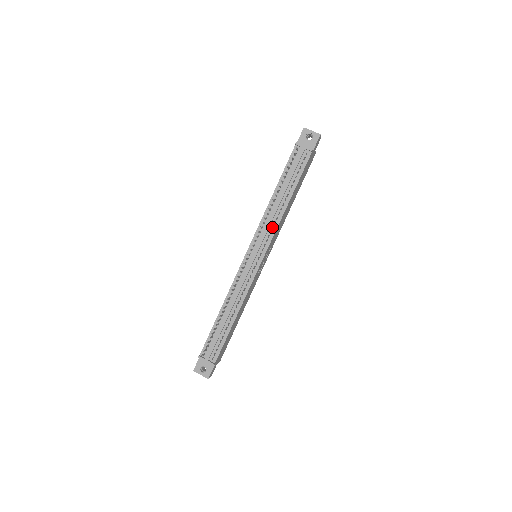
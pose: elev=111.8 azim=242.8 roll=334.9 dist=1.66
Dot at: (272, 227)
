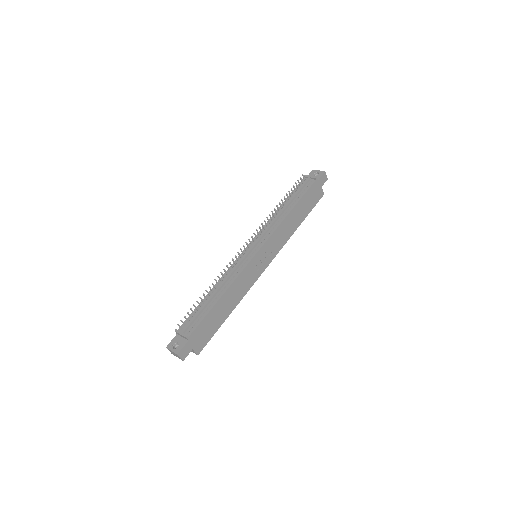
Dot at: (273, 229)
